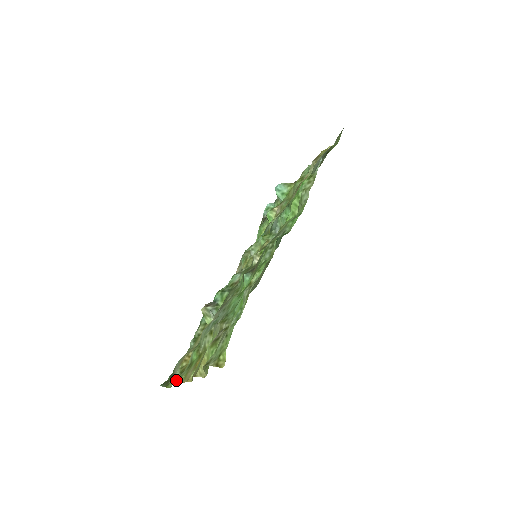
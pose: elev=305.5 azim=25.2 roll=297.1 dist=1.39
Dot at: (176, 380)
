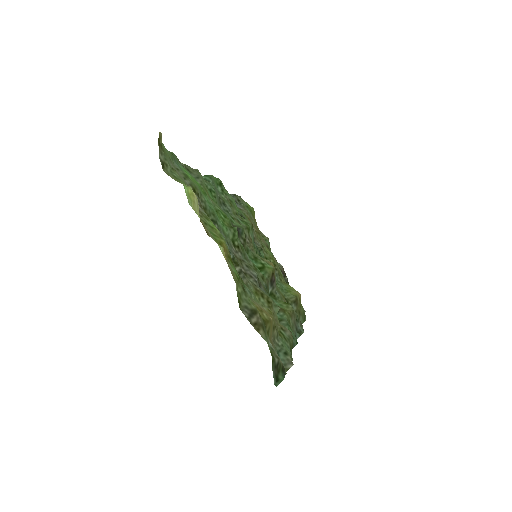
Dot at: (238, 302)
